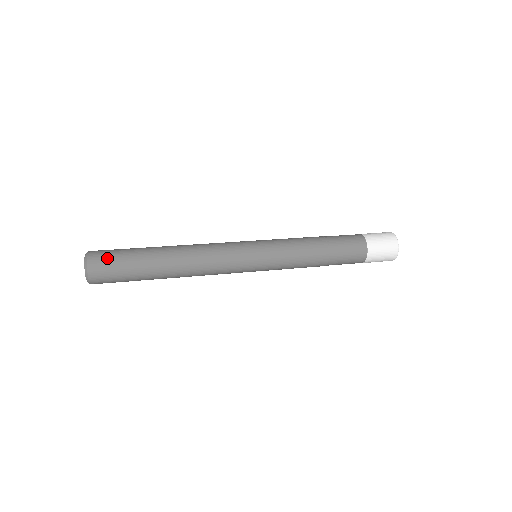
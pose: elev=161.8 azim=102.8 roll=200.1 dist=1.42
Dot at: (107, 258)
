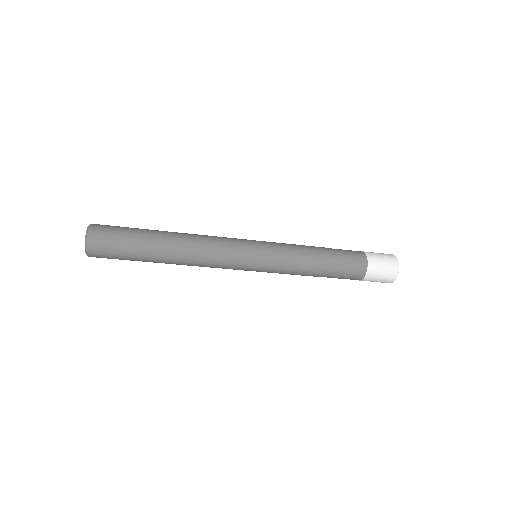
Dot at: occluded
